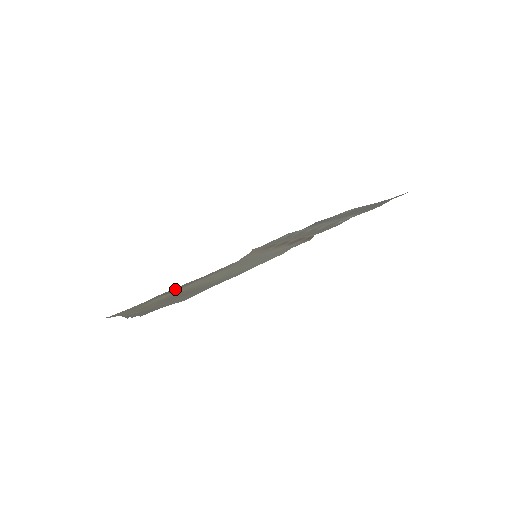
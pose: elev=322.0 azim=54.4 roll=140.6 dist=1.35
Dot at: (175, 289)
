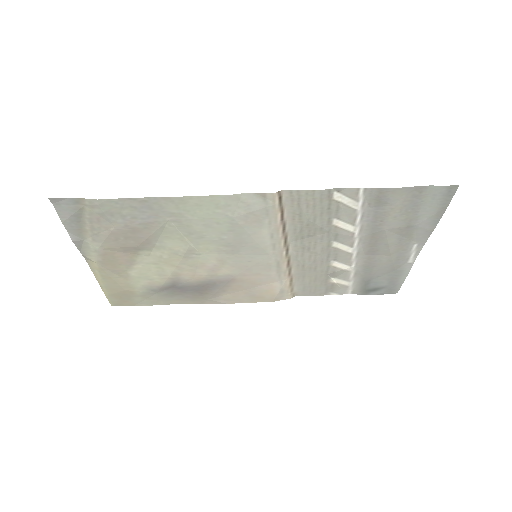
Dot at: (176, 288)
